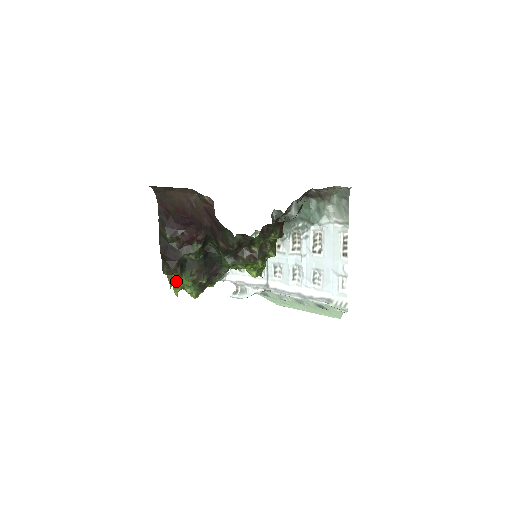
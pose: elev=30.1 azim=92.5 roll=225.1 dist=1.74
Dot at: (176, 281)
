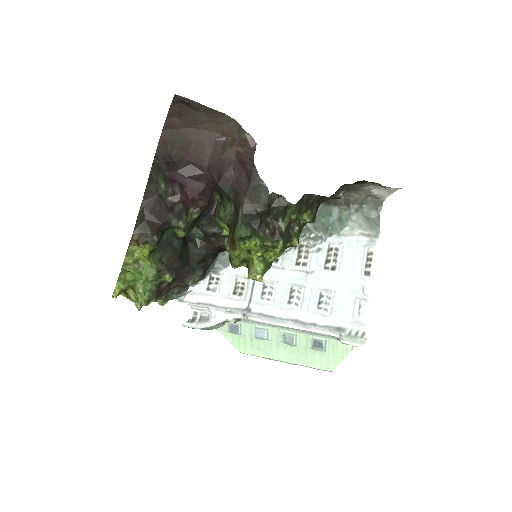
Dot at: (132, 266)
